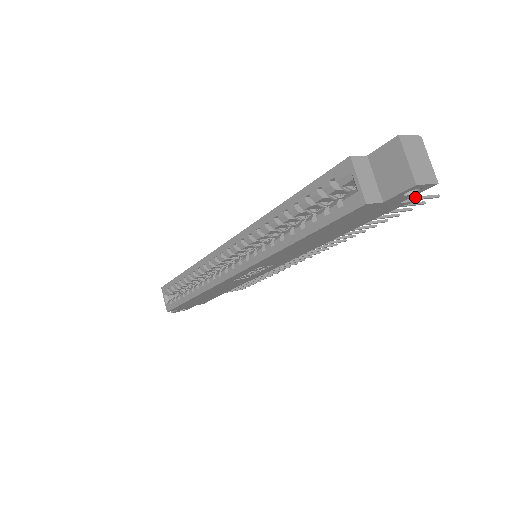
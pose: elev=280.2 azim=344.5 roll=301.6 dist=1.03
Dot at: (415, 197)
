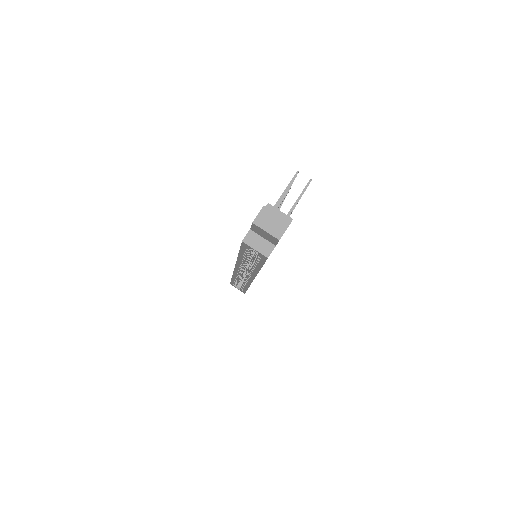
Dot at: (296, 201)
